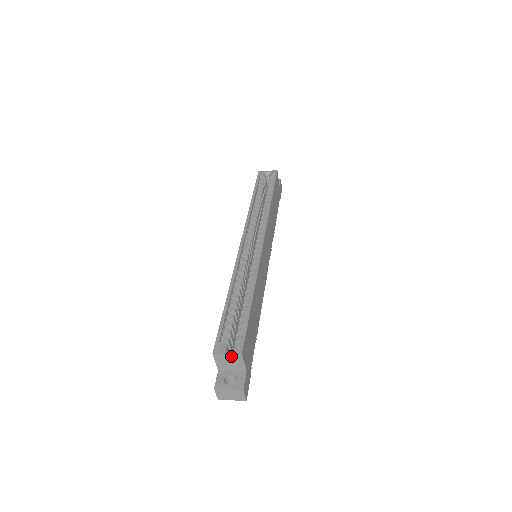
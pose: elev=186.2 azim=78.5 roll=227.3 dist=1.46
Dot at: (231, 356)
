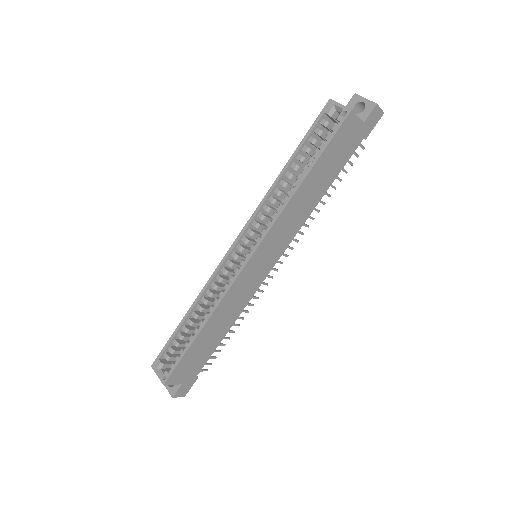
Dot at: (161, 377)
